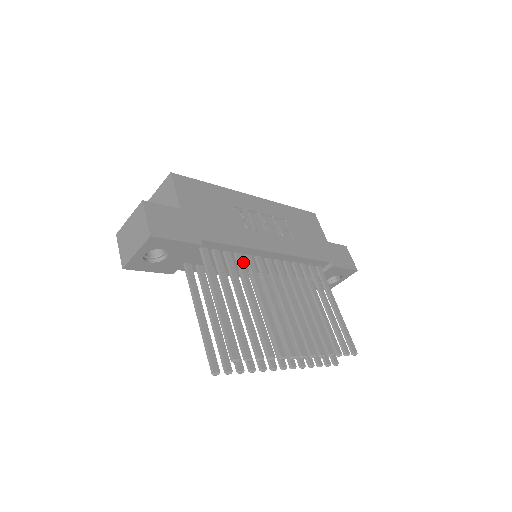
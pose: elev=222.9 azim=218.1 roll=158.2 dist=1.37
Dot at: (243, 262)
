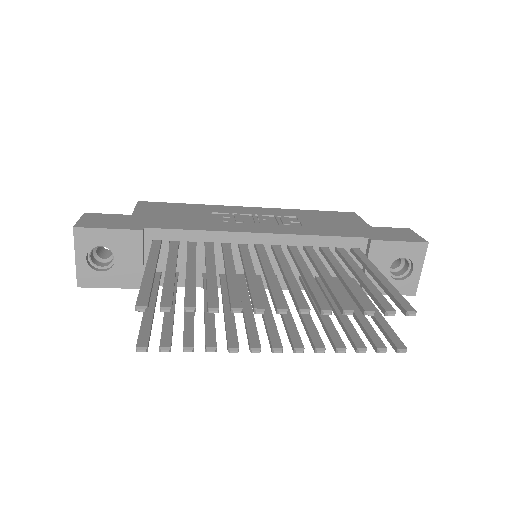
Dot at: (212, 247)
